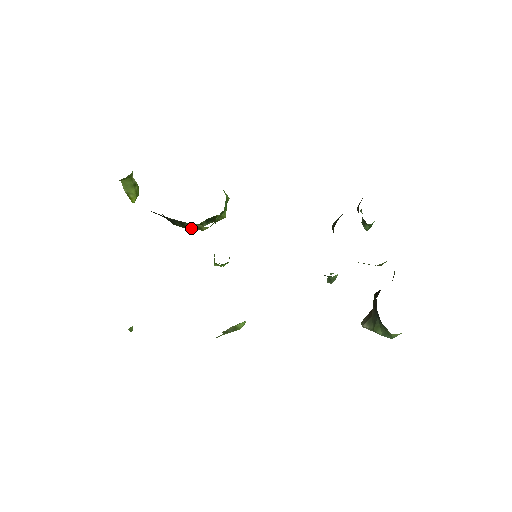
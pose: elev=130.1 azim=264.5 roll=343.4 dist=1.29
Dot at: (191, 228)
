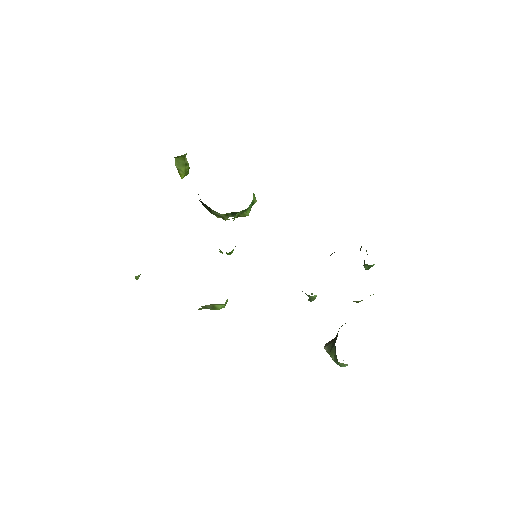
Dot at: (216, 215)
